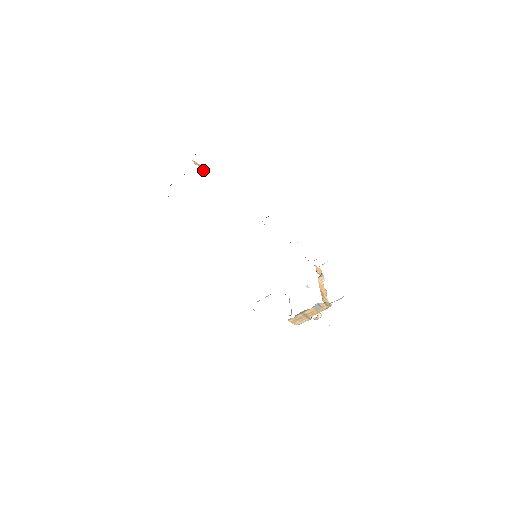
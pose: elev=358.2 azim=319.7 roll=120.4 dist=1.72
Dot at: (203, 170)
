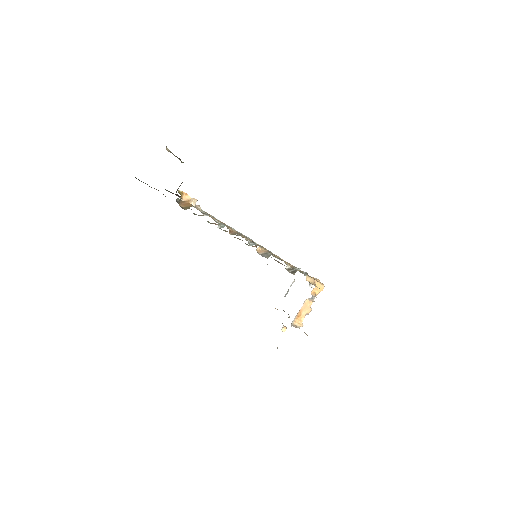
Dot at: (195, 201)
